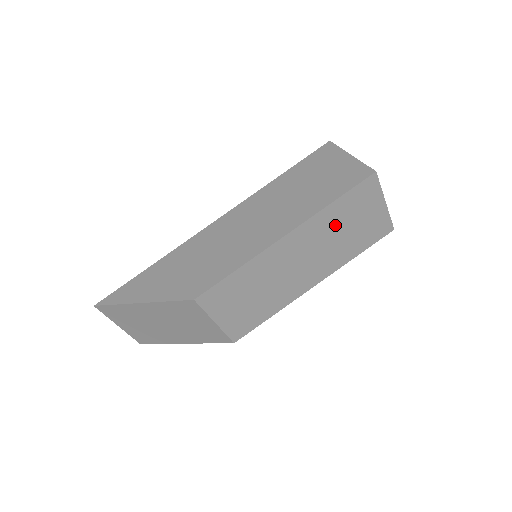
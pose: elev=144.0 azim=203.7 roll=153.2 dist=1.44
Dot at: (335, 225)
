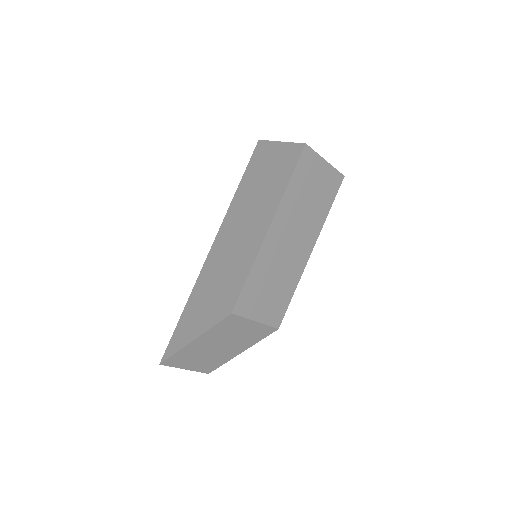
Dot at: (300, 199)
